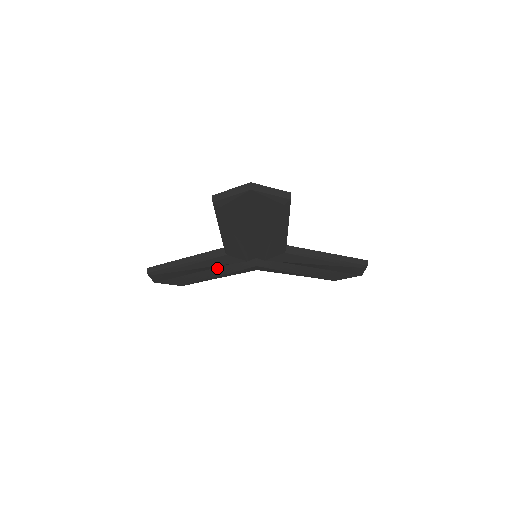
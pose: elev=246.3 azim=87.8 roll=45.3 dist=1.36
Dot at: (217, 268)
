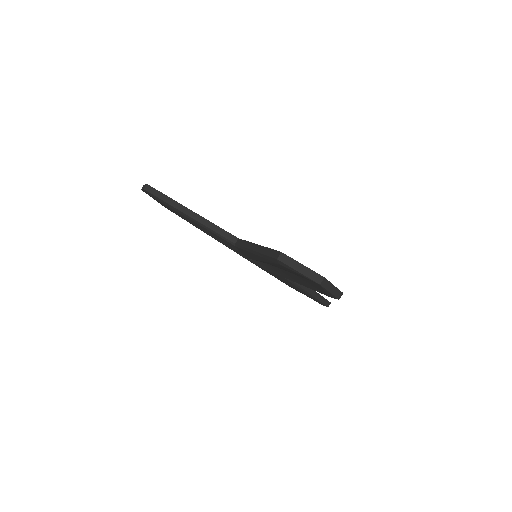
Dot at: occluded
